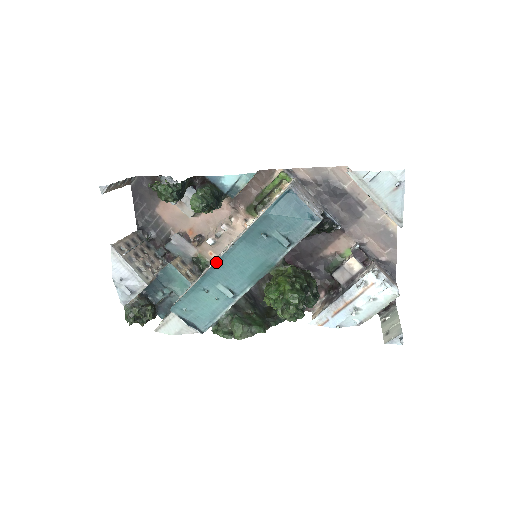
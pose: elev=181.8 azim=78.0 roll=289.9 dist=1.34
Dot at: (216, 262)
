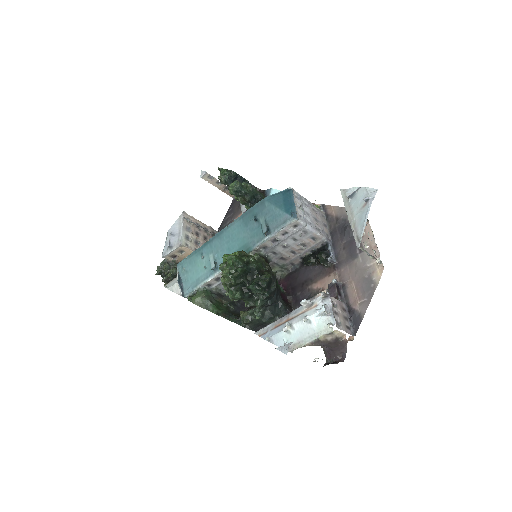
Dot at: (219, 232)
